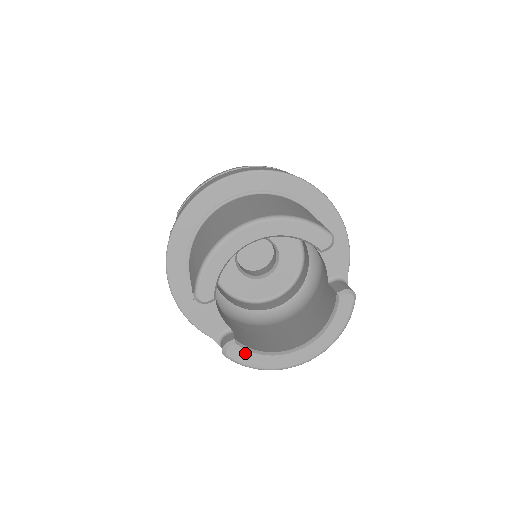
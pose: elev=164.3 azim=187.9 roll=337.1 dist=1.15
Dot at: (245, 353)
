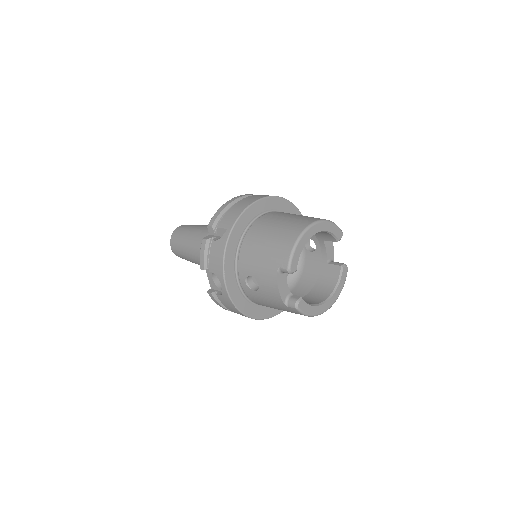
Dot at: (306, 305)
